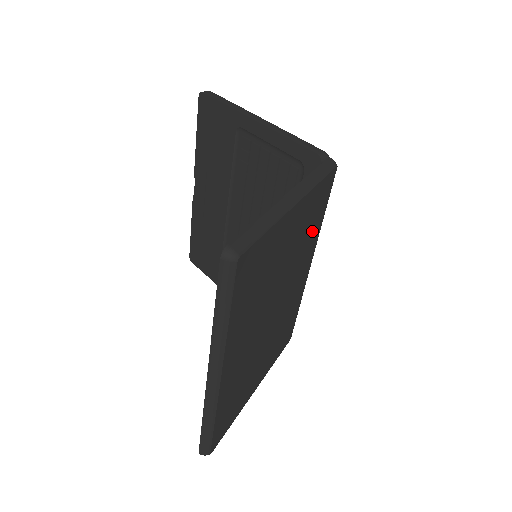
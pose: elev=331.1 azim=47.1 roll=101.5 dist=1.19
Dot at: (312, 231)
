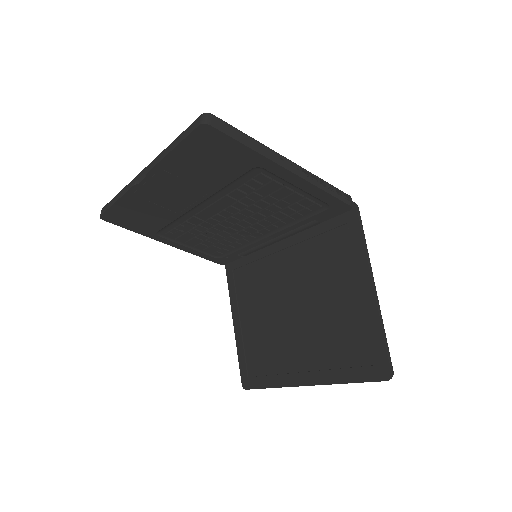
Dot at: occluded
